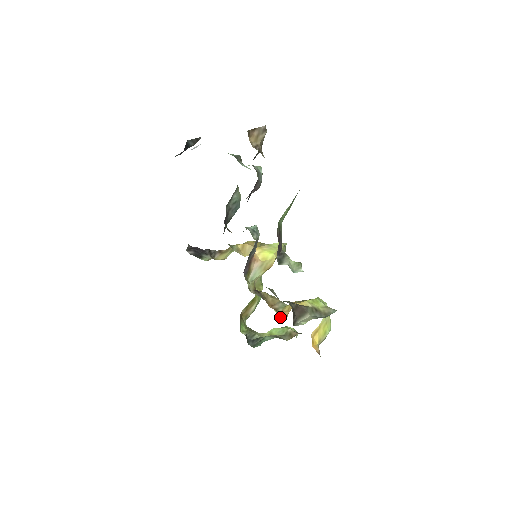
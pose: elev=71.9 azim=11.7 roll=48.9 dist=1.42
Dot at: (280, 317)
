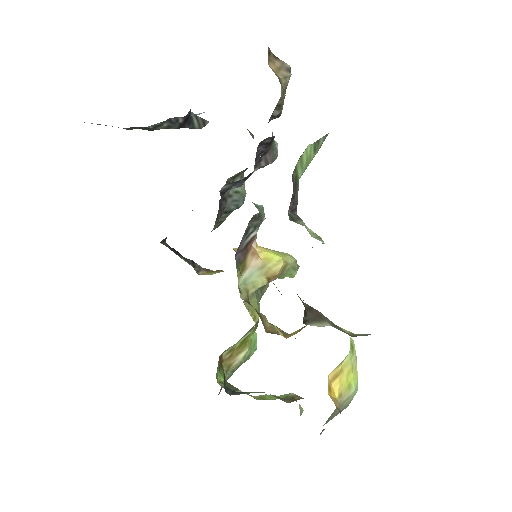
Dot at: (281, 335)
